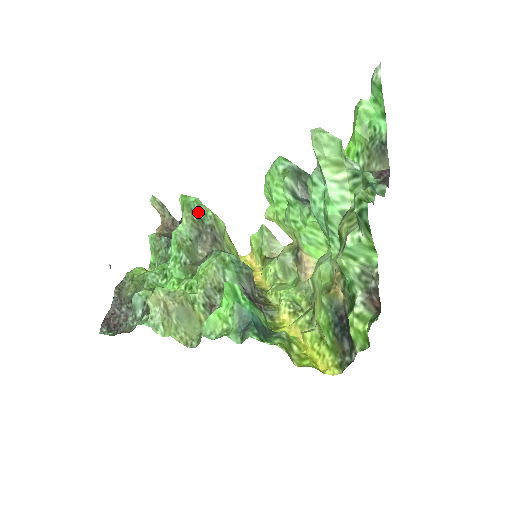
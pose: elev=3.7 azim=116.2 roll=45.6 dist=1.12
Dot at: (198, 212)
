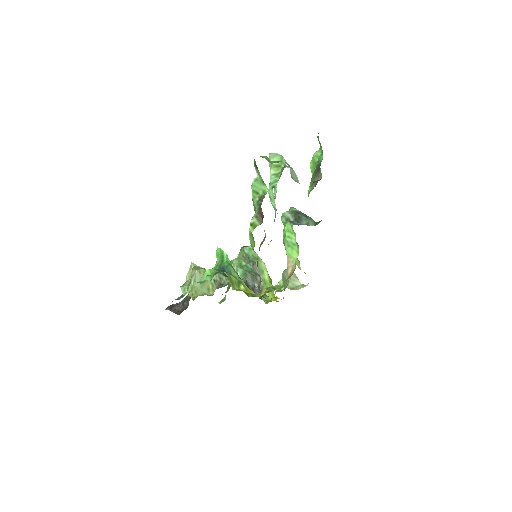
Dot at: (248, 252)
